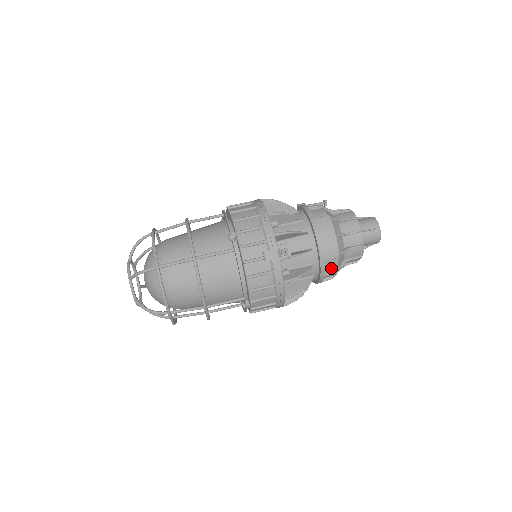
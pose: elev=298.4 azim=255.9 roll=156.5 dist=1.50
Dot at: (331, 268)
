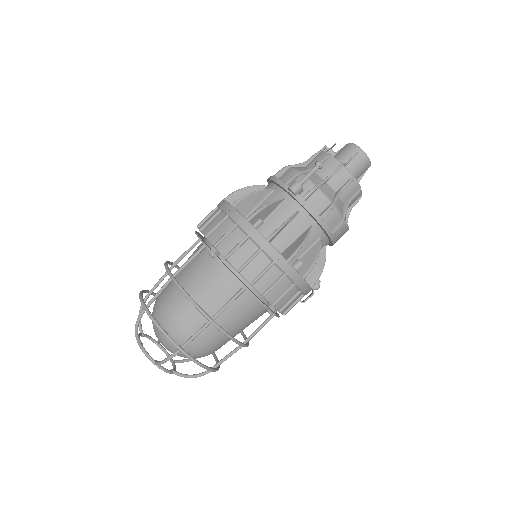
Dot at: occluded
